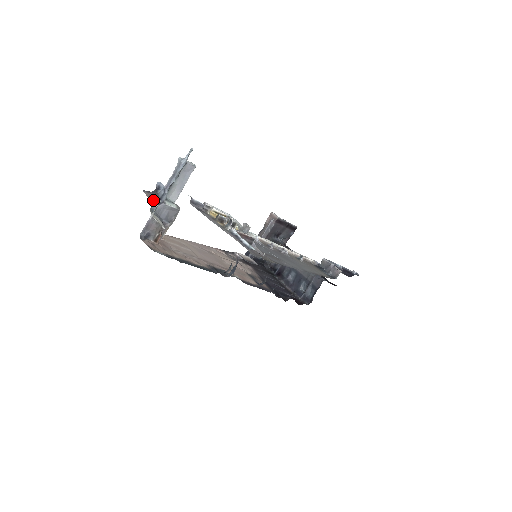
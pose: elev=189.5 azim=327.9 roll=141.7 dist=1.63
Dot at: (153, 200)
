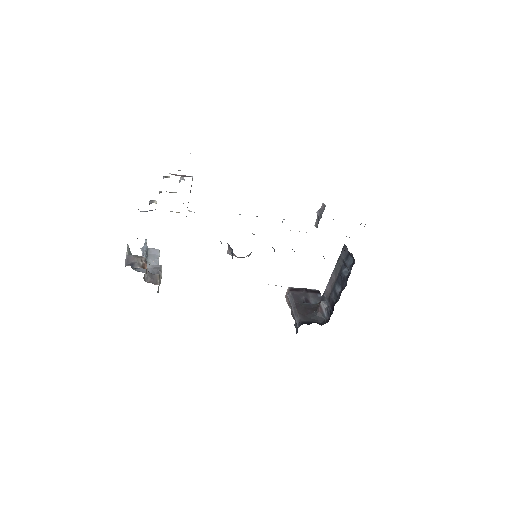
Dot at: occluded
